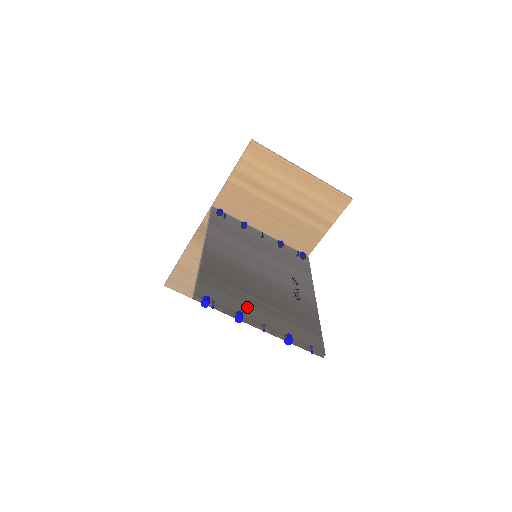
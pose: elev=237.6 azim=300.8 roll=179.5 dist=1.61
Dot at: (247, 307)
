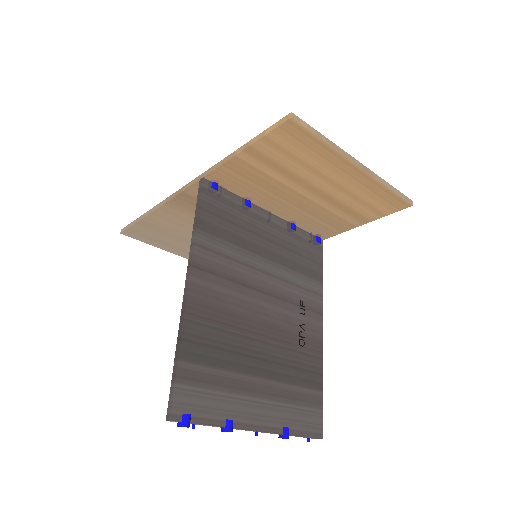
Dot at: (239, 402)
